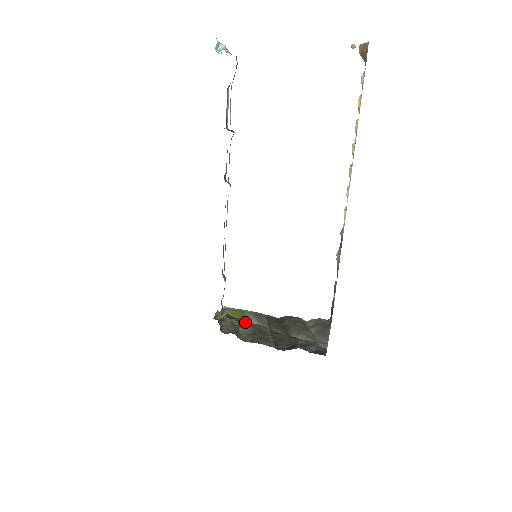
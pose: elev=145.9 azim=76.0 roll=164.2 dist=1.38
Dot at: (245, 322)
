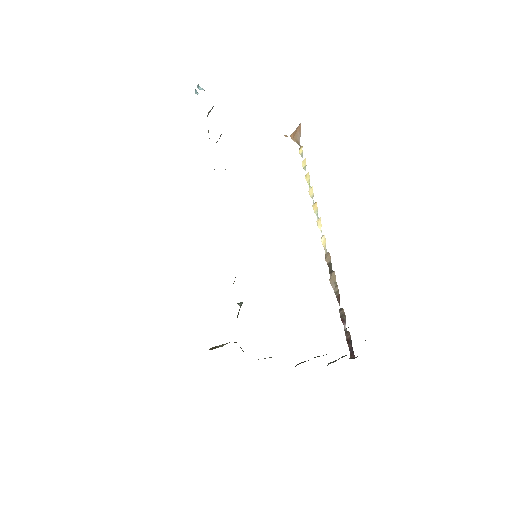
Dot at: occluded
